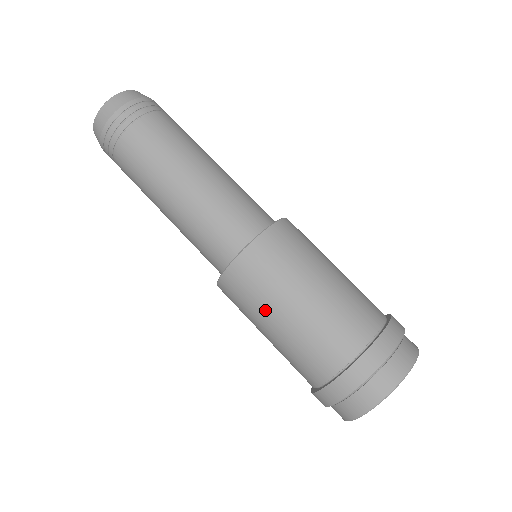
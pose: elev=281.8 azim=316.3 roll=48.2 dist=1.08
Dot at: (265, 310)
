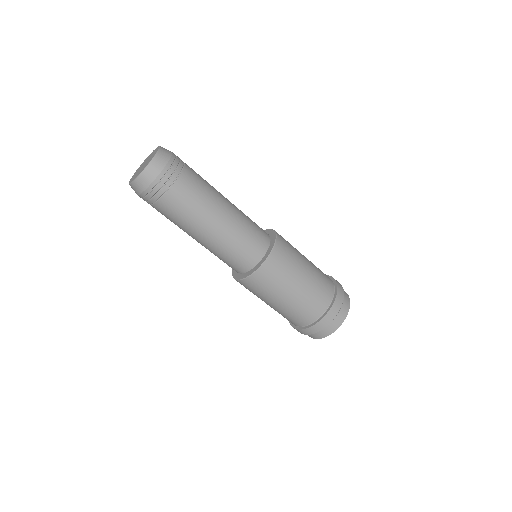
Dot at: occluded
